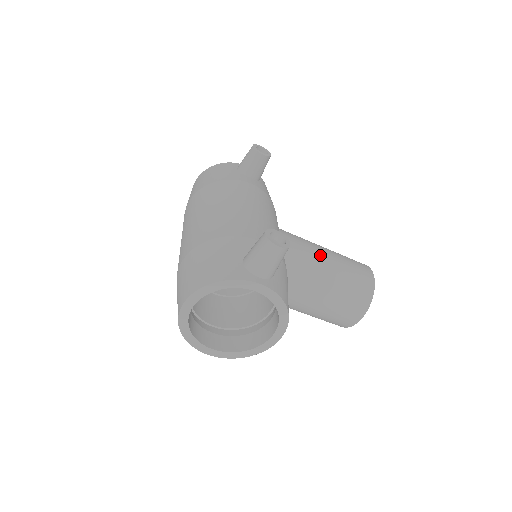
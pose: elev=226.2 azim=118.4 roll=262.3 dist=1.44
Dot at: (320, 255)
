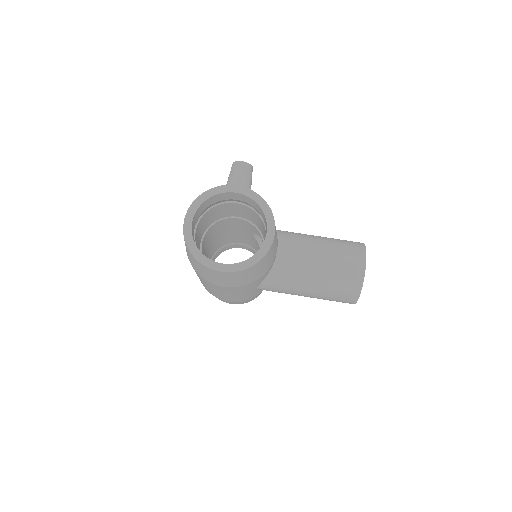
Dot at: occluded
